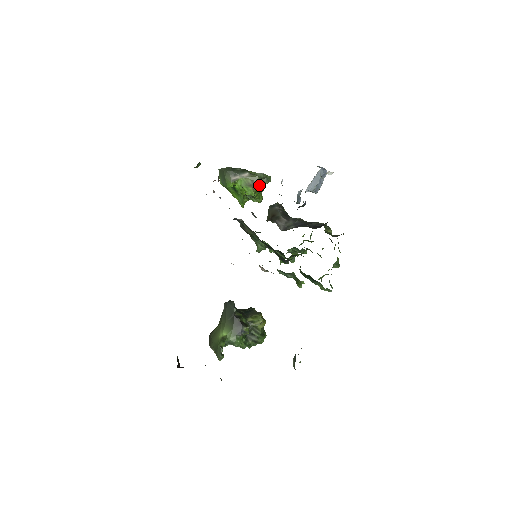
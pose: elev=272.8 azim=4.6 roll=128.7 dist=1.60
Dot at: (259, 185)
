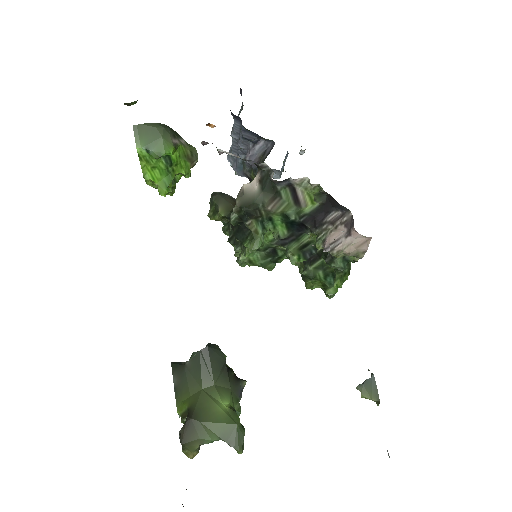
Dot at: (196, 162)
